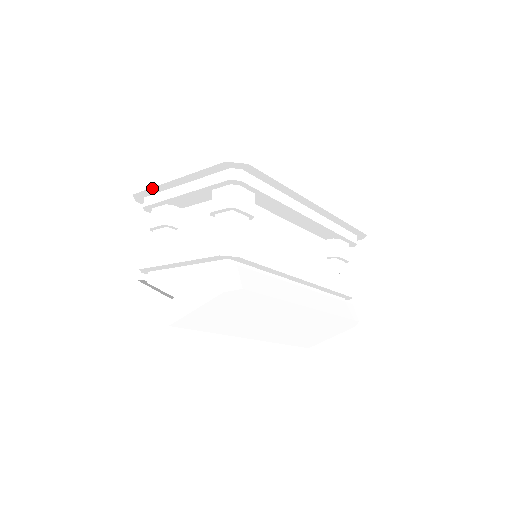
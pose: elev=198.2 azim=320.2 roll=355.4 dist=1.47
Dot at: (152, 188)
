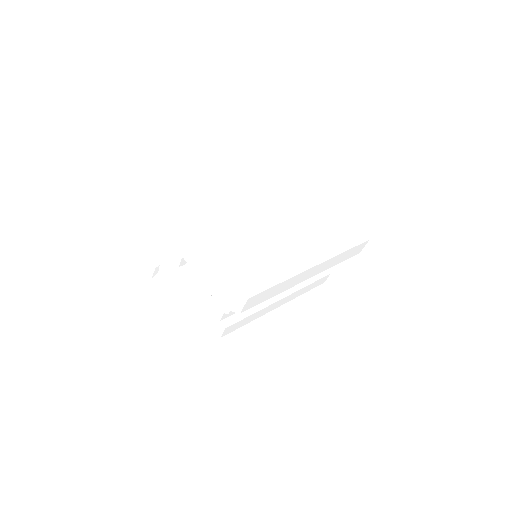
Dot at: (172, 242)
